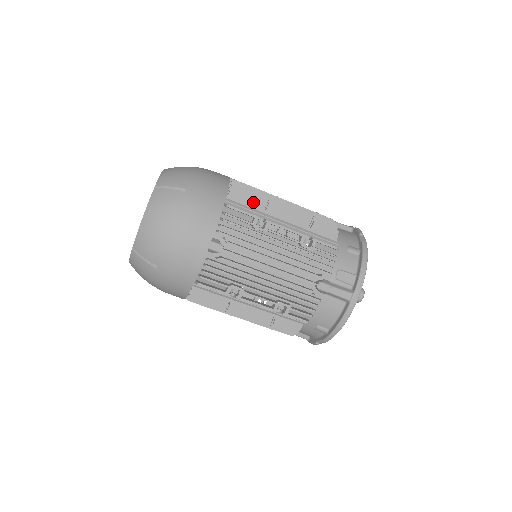
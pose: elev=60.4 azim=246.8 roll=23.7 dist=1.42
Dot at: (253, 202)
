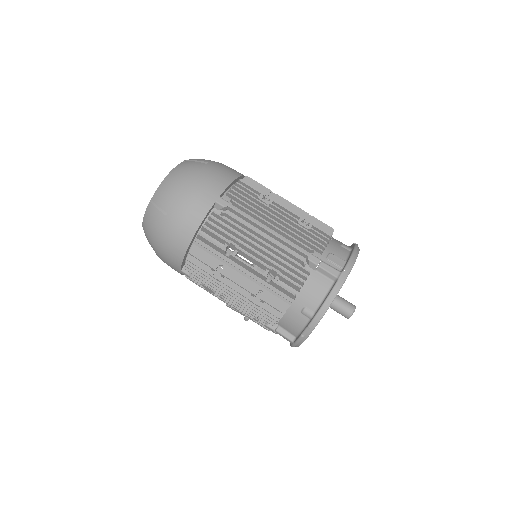
Dot at: (262, 190)
